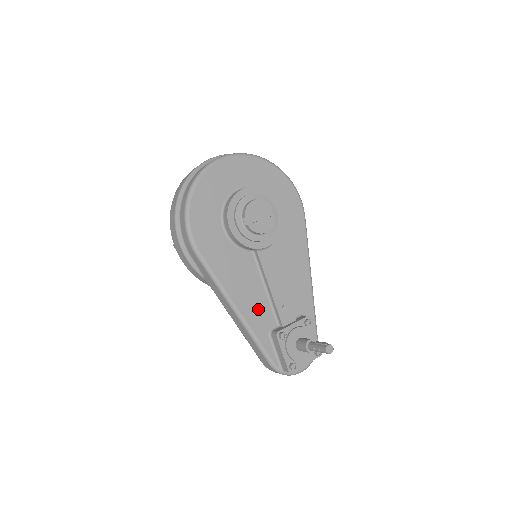
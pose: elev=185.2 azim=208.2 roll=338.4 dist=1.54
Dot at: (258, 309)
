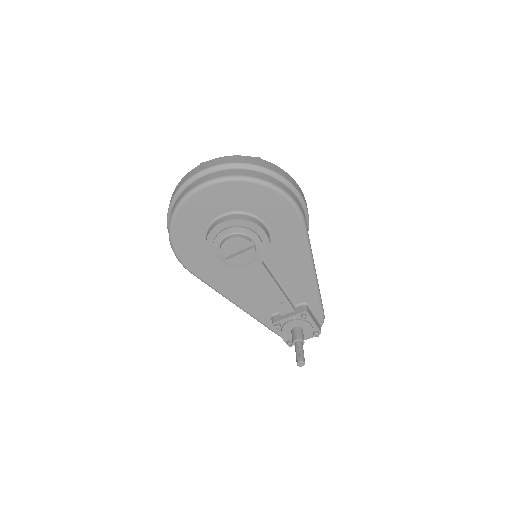
Dot at: (257, 303)
